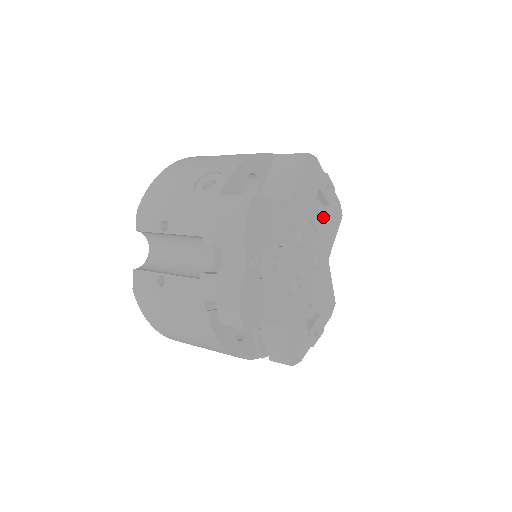
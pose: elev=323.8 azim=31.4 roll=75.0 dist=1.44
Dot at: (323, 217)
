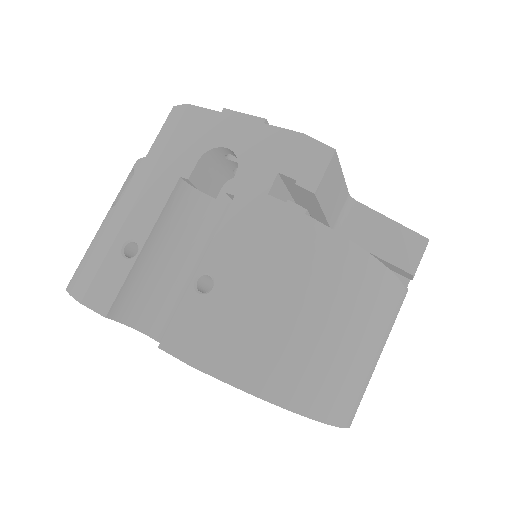
Dot at: occluded
